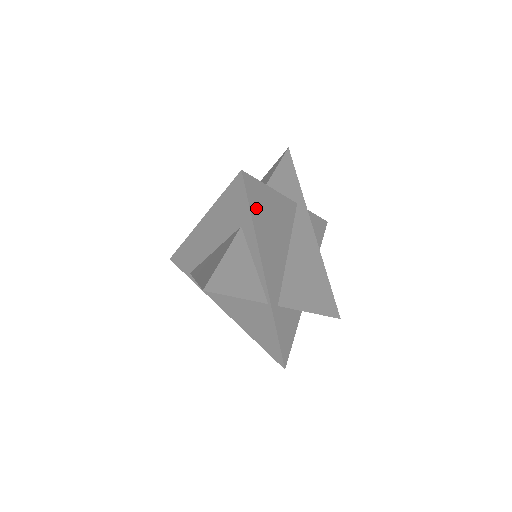
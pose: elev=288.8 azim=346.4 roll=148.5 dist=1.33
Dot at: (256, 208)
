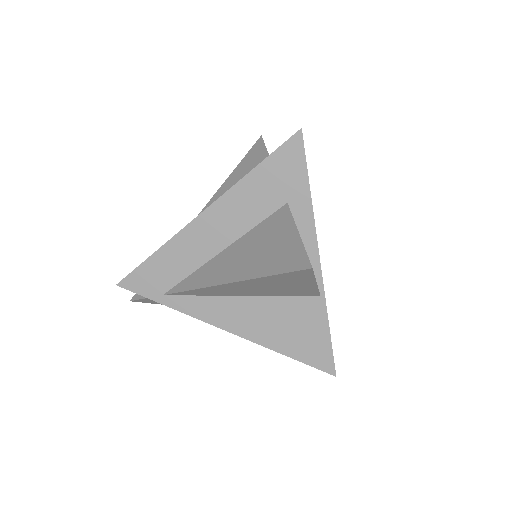
Dot at: occluded
